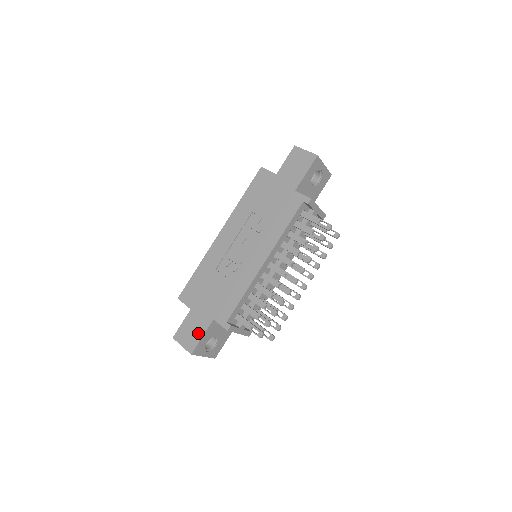
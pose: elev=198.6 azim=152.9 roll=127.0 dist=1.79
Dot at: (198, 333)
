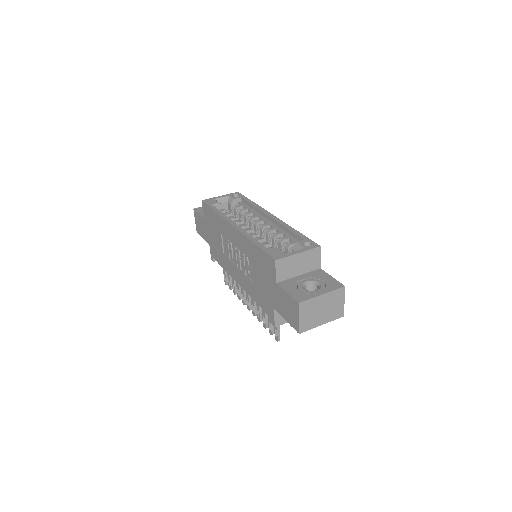
Dot at: (202, 233)
